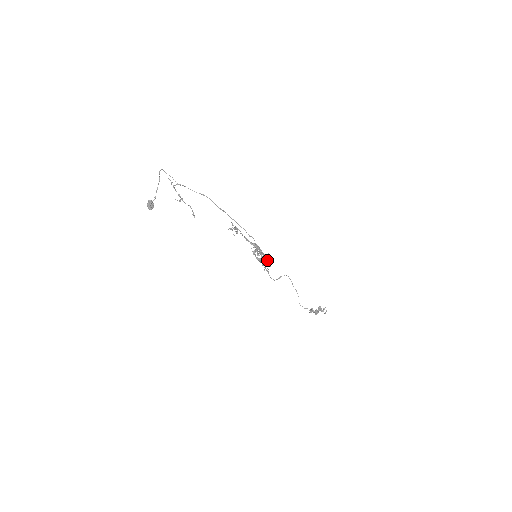
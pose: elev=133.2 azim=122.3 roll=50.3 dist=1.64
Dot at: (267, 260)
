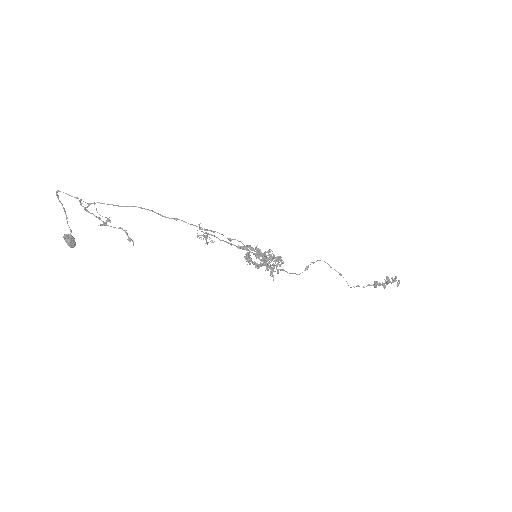
Dot at: (273, 259)
